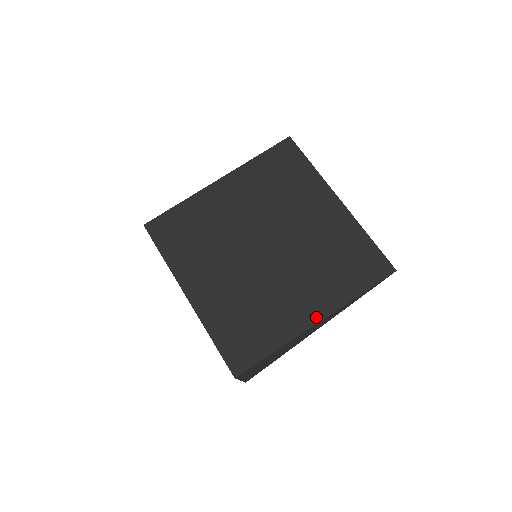
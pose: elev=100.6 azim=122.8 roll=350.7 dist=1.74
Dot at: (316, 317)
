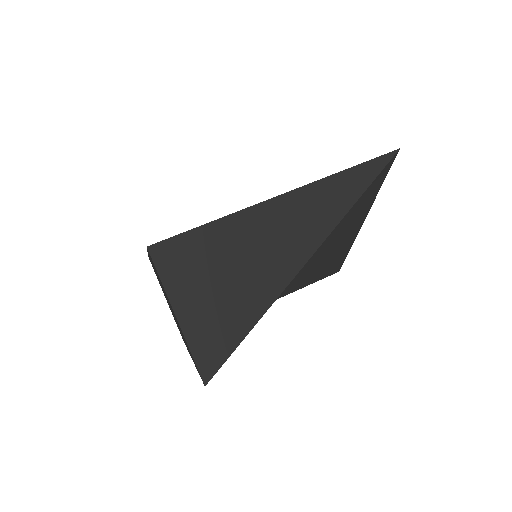
Dot at: occluded
